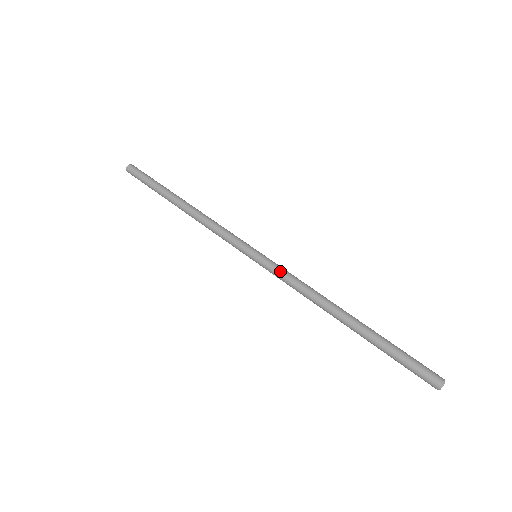
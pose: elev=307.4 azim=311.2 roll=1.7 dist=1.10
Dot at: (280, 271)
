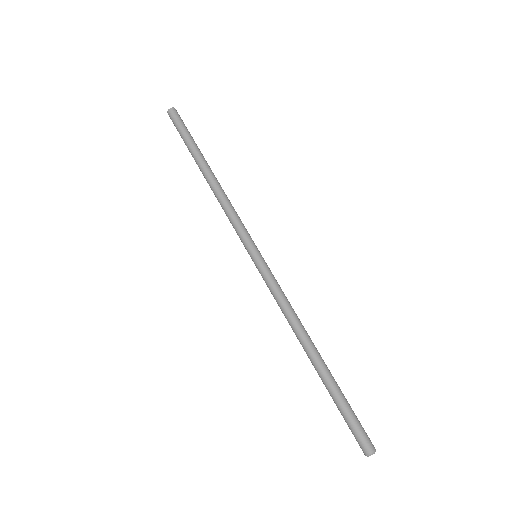
Dot at: (269, 284)
